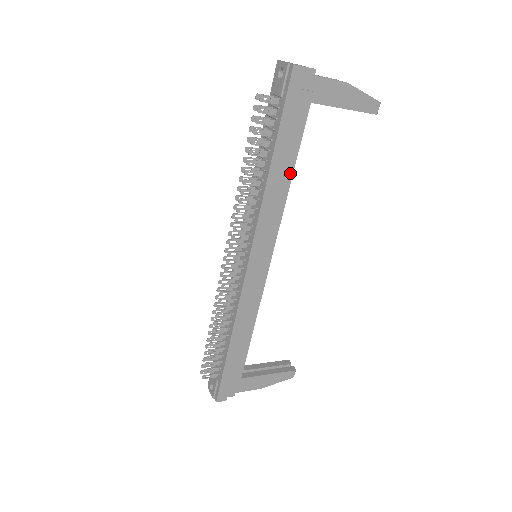
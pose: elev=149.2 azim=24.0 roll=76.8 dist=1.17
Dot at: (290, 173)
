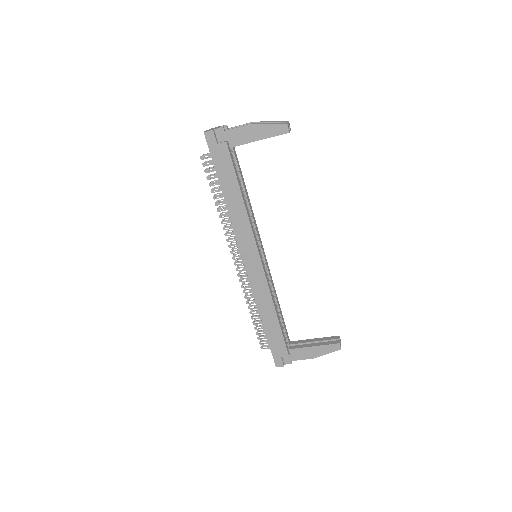
Dot at: (240, 196)
